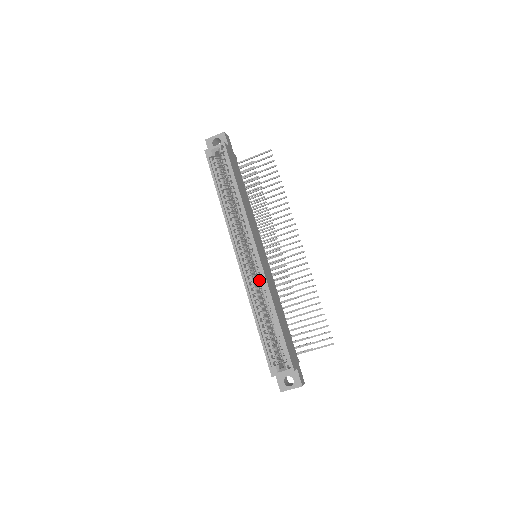
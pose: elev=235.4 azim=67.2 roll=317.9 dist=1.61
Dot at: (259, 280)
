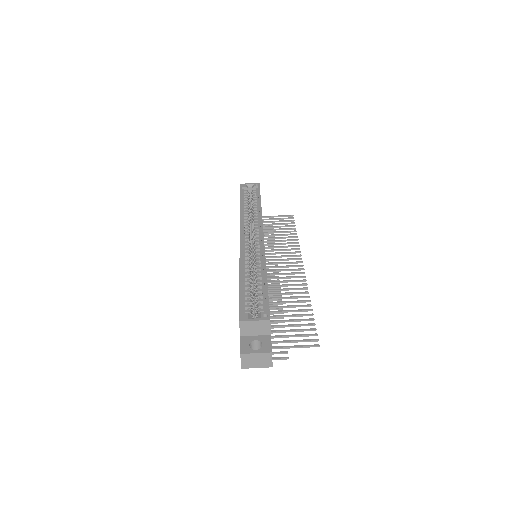
Dot at: occluded
